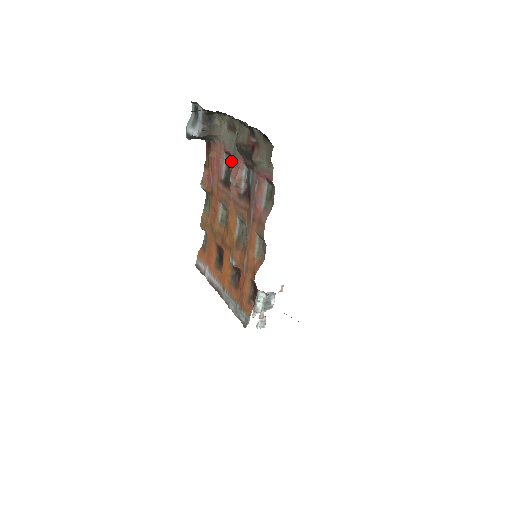
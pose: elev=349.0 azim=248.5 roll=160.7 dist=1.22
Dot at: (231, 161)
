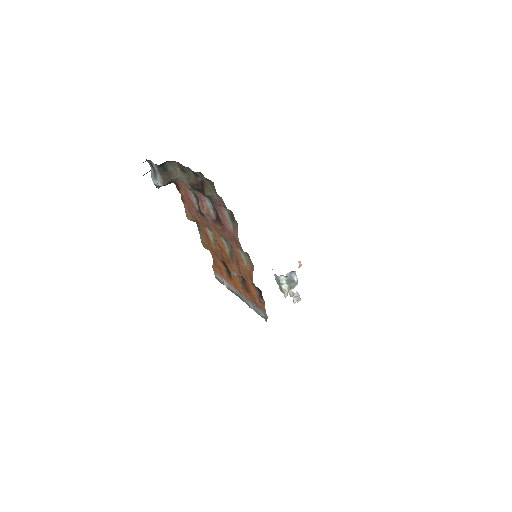
Dot at: (196, 194)
